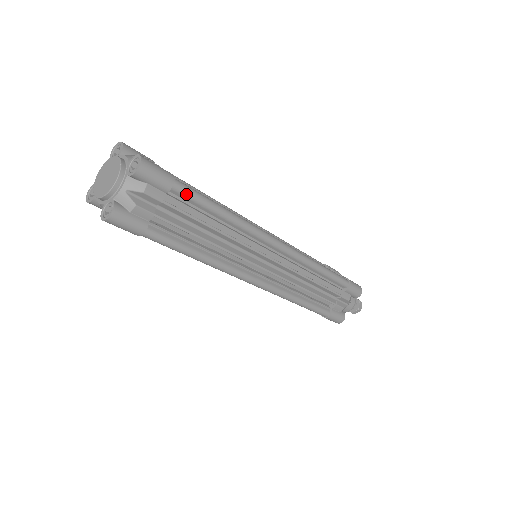
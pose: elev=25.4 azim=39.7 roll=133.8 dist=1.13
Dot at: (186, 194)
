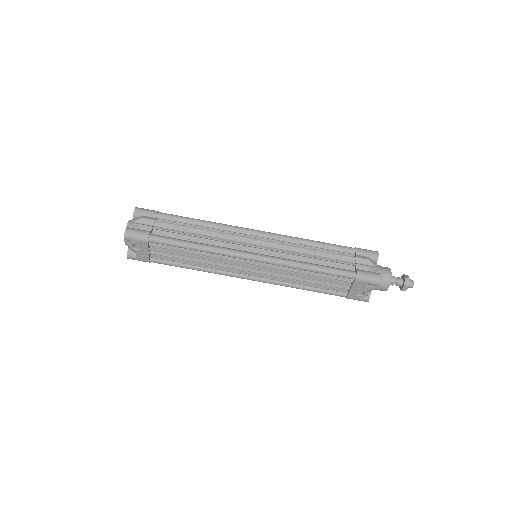
Dot at: (169, 216)
